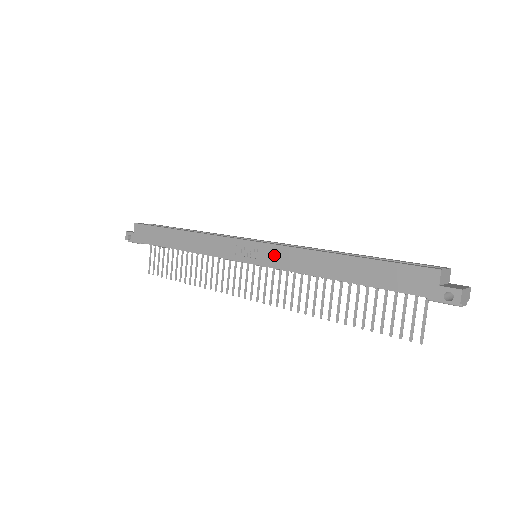
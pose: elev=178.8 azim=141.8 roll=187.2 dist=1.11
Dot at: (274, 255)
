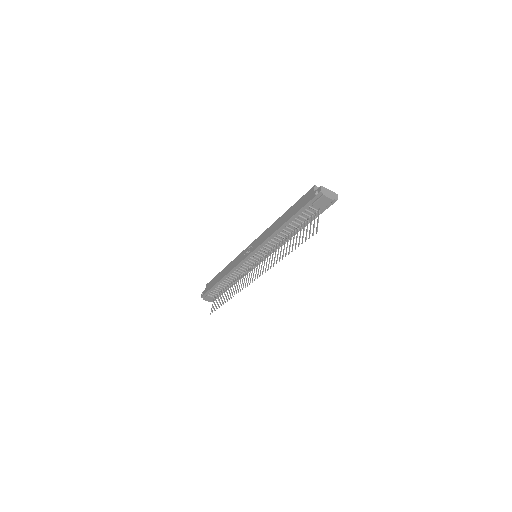
Dot at: (258, 241)
